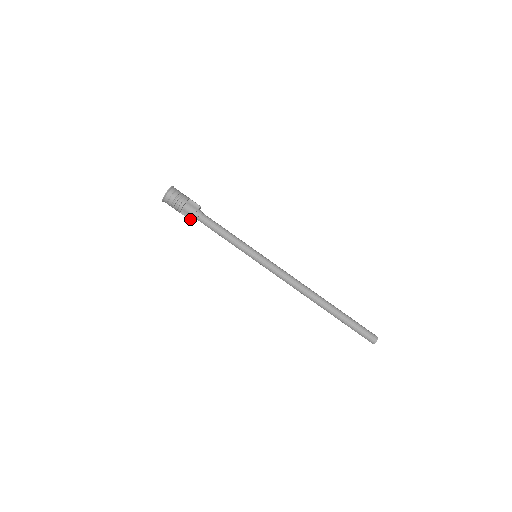
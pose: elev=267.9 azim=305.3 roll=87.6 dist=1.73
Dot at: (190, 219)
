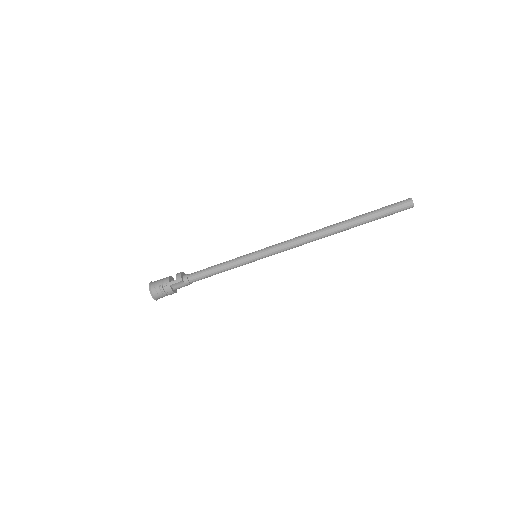
Dot at: occluded
